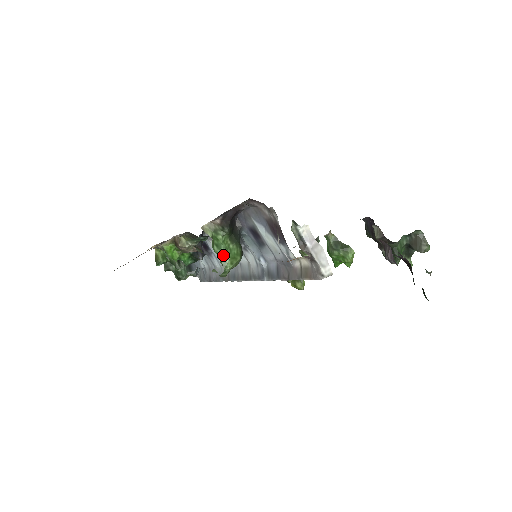
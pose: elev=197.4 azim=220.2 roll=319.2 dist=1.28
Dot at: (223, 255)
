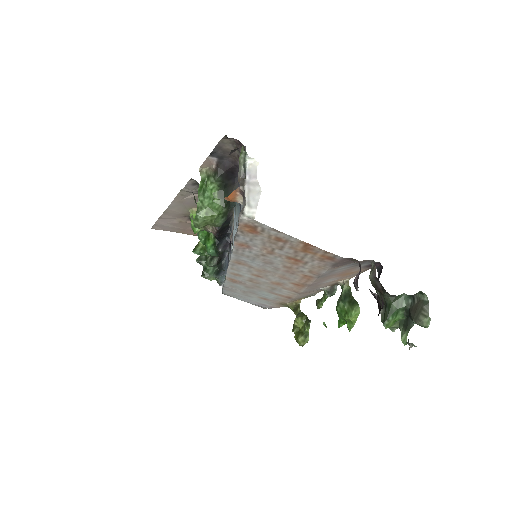
Dot at: (203, 200)
